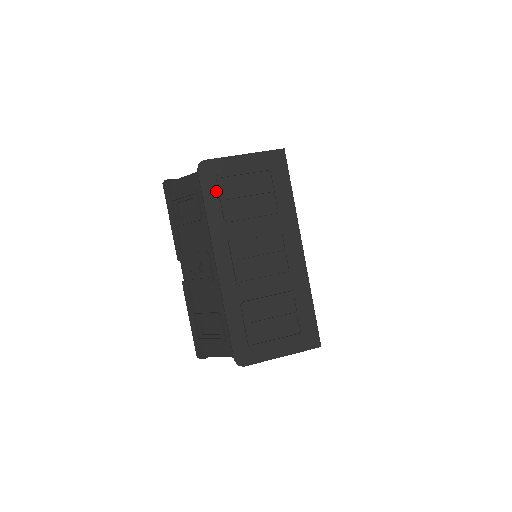
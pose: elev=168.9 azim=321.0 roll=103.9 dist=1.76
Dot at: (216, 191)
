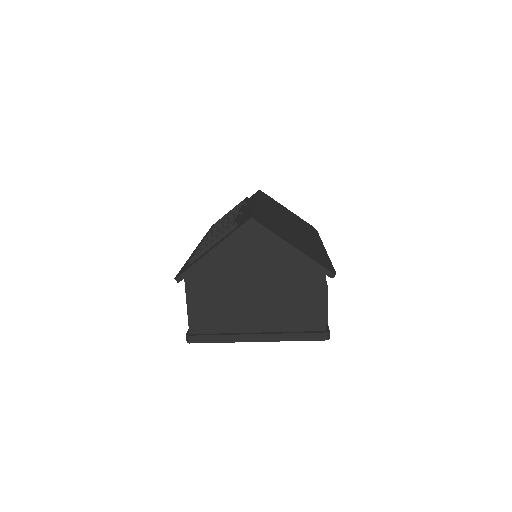
Dot at: occluded
